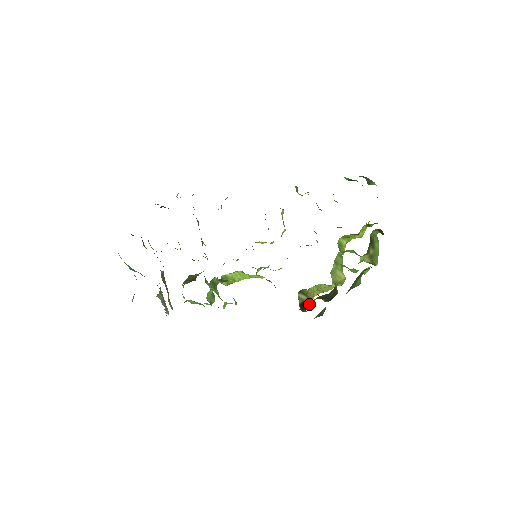
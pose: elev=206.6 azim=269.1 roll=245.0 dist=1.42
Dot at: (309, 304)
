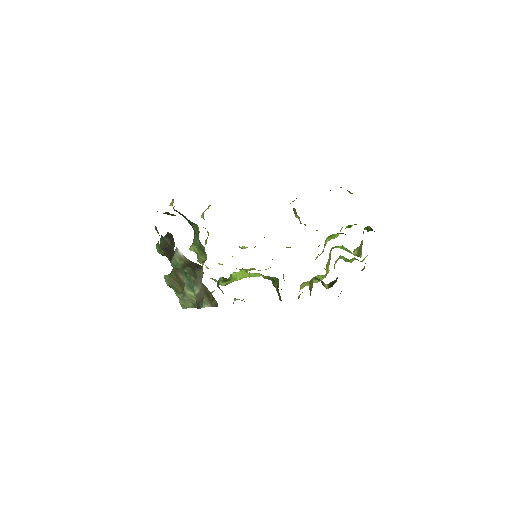
Dot at: occluded
